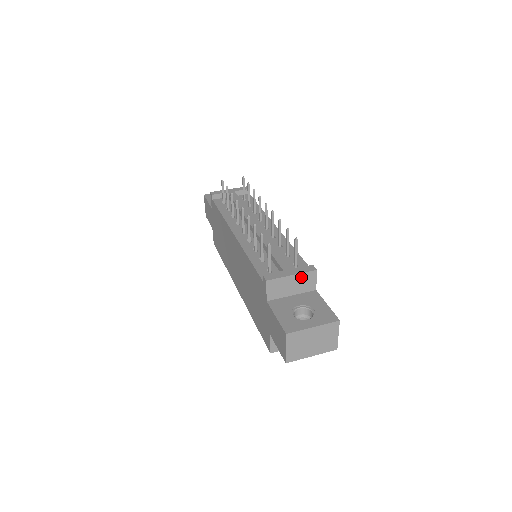
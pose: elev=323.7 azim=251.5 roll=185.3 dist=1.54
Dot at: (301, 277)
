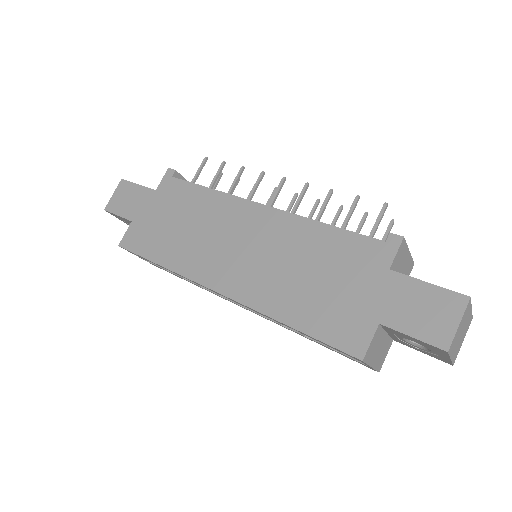
Dot at: (409, 262)
